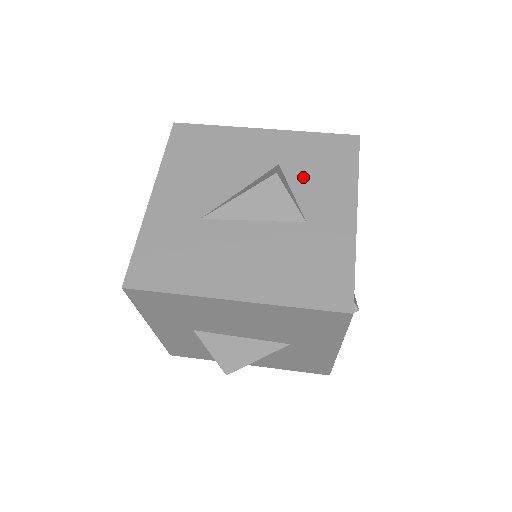
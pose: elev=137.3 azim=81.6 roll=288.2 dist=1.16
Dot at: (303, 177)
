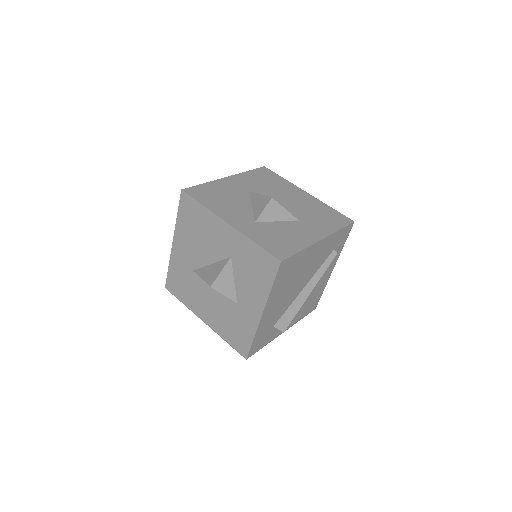
Dot at: (241, 274)
